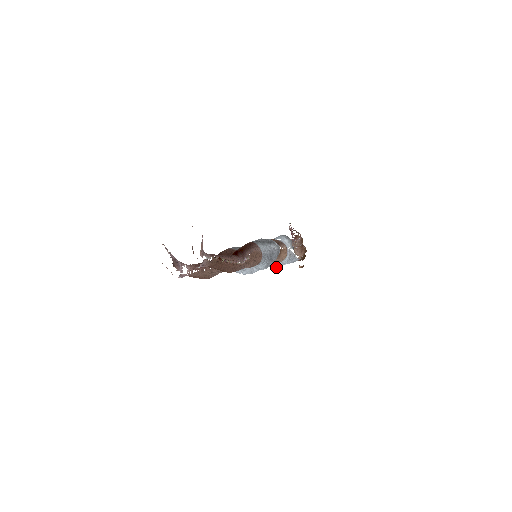
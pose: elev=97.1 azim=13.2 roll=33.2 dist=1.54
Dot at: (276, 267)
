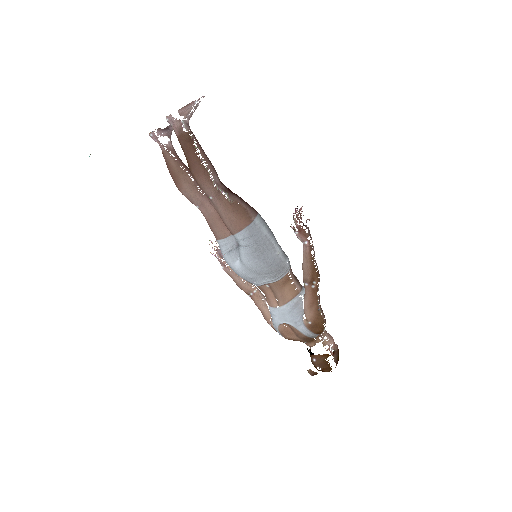
Dot at: (277, 325)
